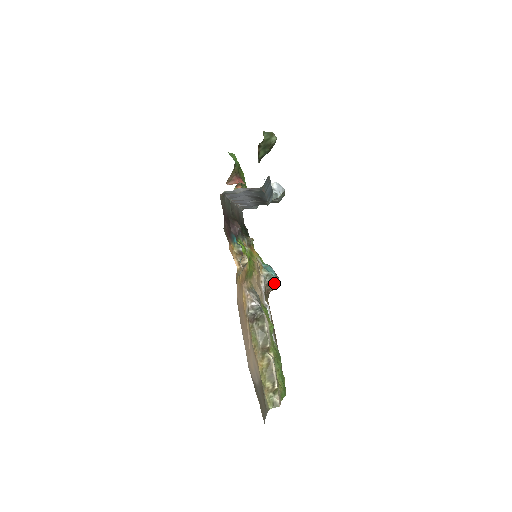
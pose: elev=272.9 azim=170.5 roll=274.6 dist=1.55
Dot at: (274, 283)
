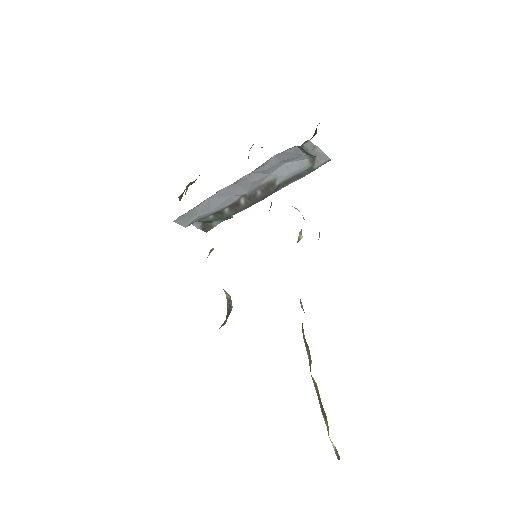
Dot at: occluded
